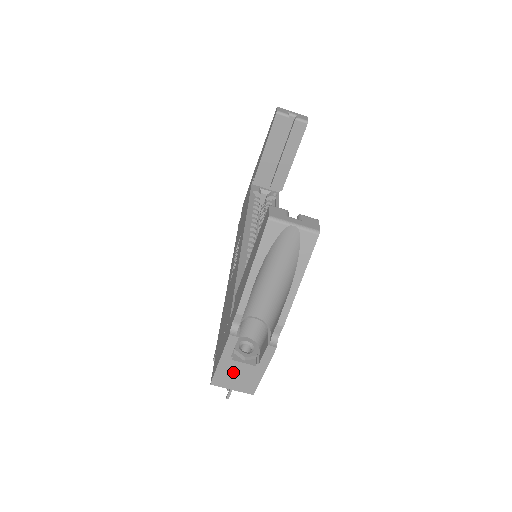
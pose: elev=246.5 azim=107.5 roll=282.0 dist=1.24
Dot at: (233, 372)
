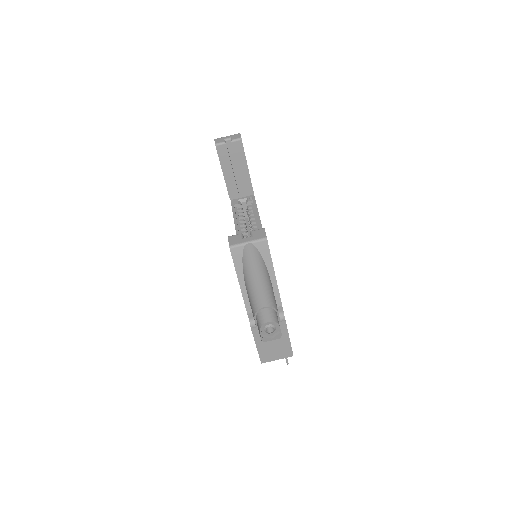
Dot at: (270, 349)
